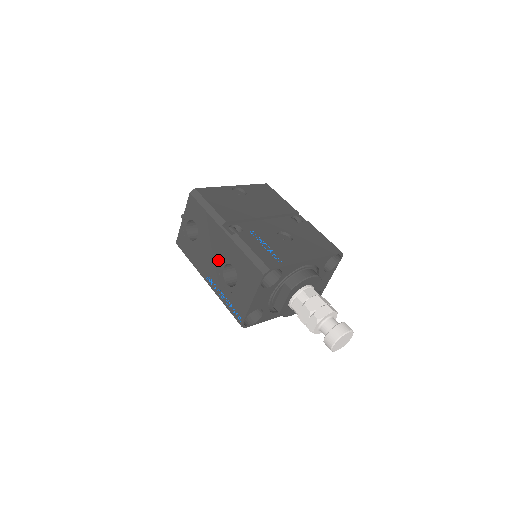
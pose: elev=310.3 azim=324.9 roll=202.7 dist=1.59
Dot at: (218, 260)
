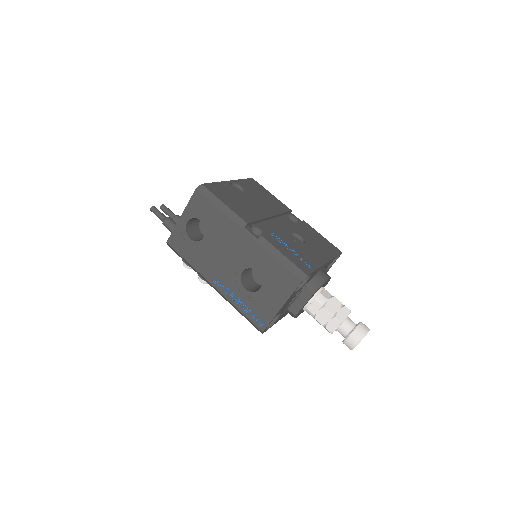
Dot at: (235, 264)
